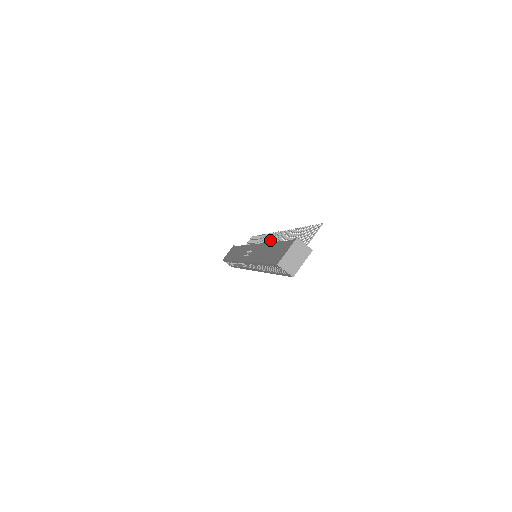
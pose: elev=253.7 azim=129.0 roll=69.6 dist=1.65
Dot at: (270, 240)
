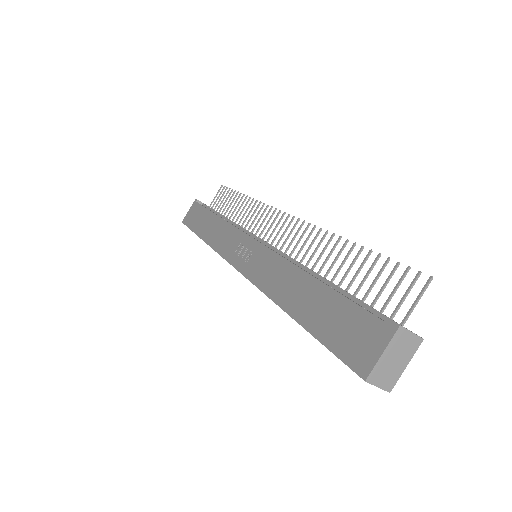
Dot at: (275, 227)
